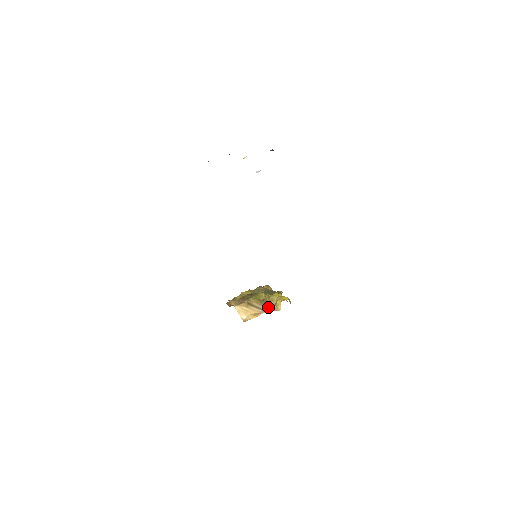
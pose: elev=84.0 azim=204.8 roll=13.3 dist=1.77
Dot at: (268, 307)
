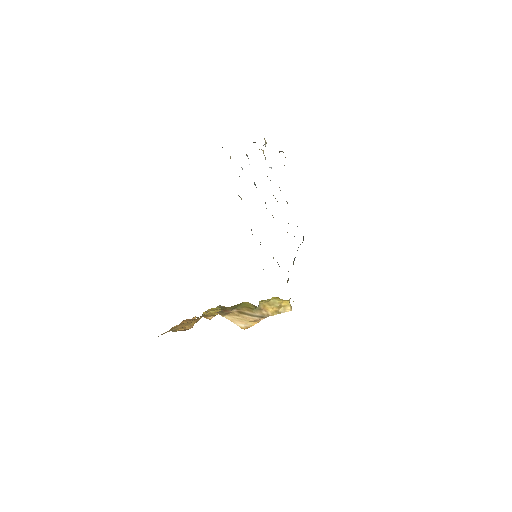
Dot at: (266, 313)
